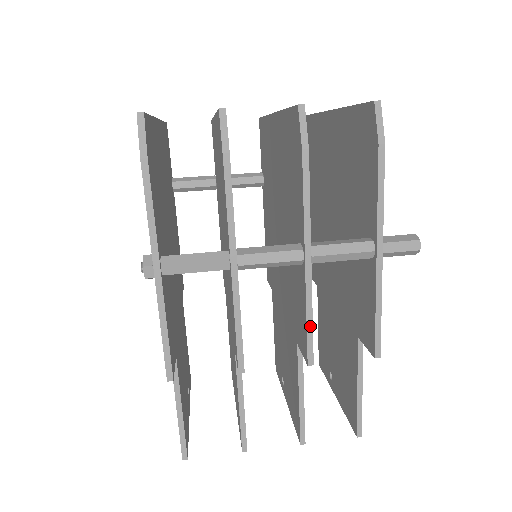
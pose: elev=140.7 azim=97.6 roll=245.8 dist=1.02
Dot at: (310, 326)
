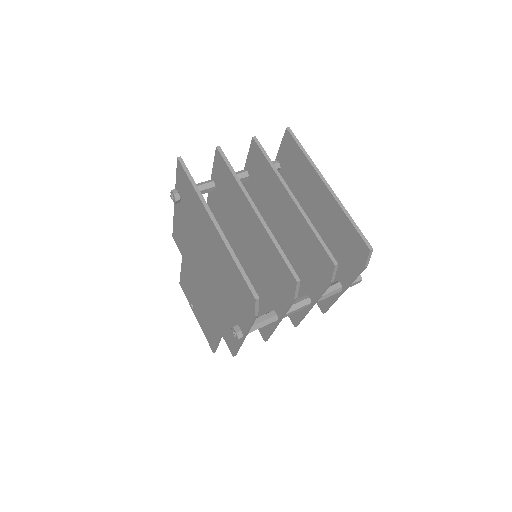
Dot at: (302, 319)
